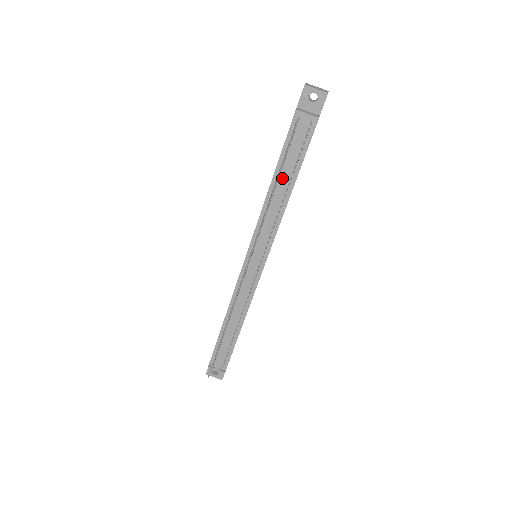
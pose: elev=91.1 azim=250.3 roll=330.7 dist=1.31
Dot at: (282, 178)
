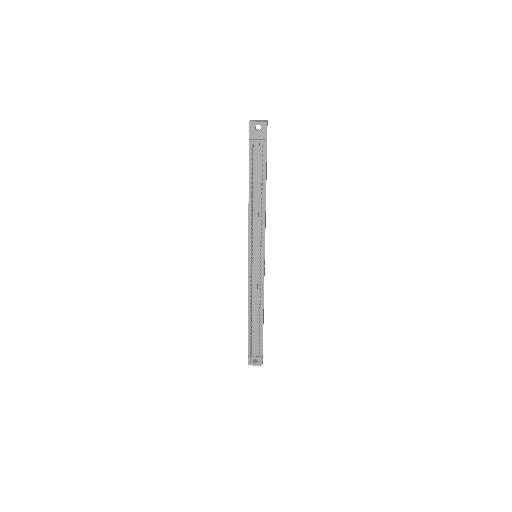
Dot at: (255, 191)
